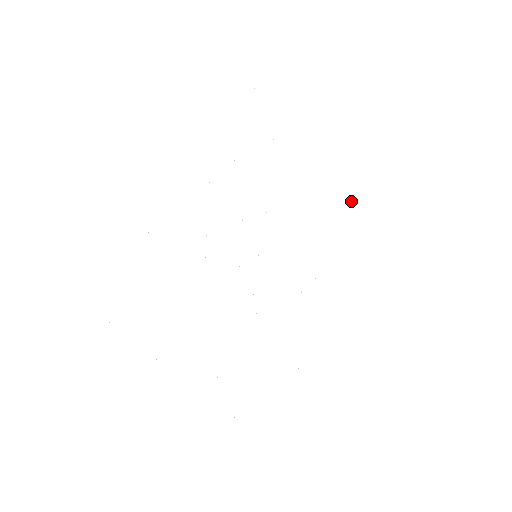
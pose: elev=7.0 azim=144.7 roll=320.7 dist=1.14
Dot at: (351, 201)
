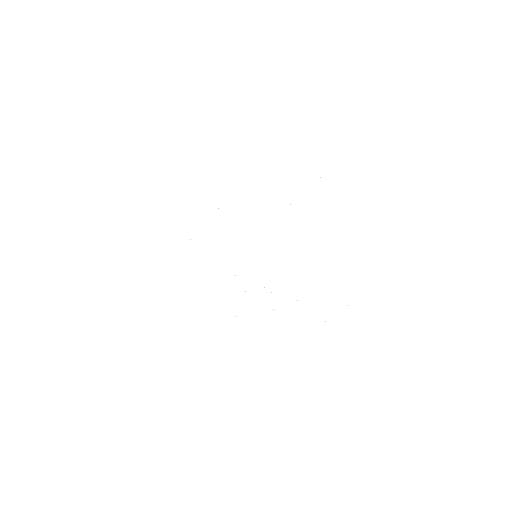
Dot at: occluded
